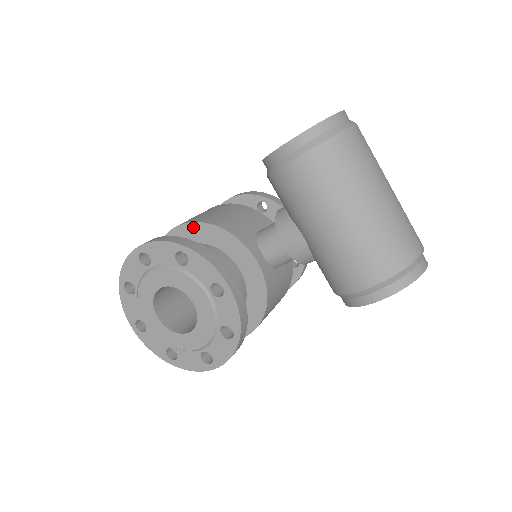
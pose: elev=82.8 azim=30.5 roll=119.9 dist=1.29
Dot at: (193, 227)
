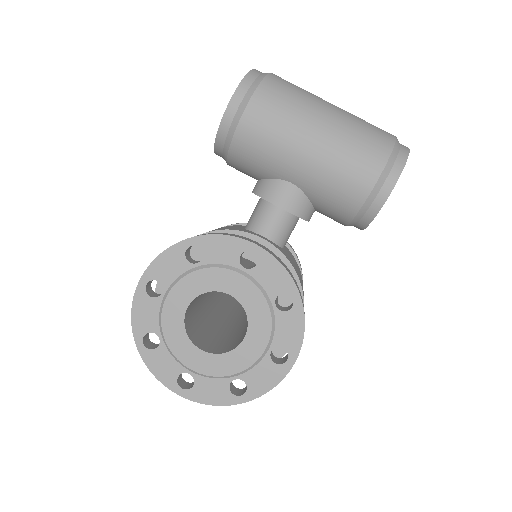
Dot at: occluded
